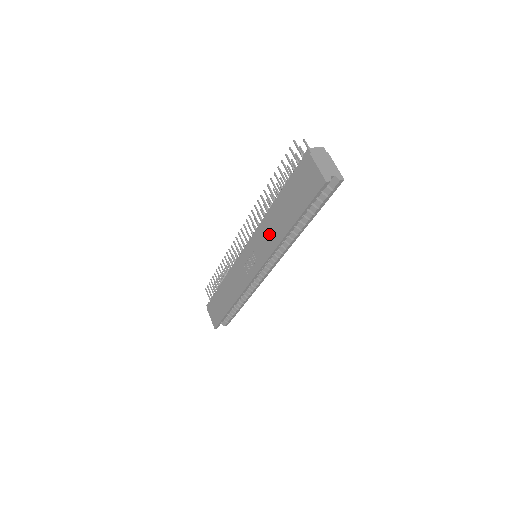
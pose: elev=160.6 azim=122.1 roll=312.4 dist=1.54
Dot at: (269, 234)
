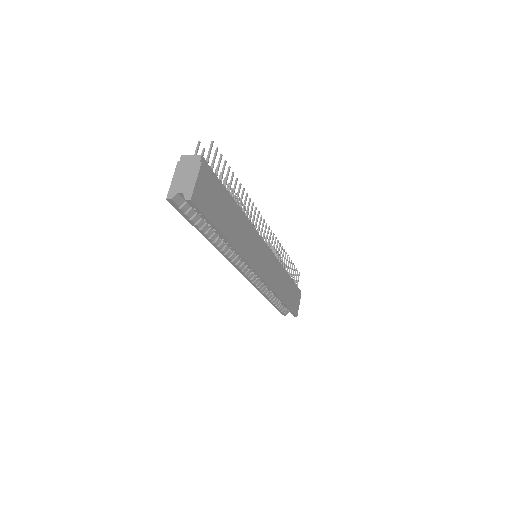
Dot at: occluded
